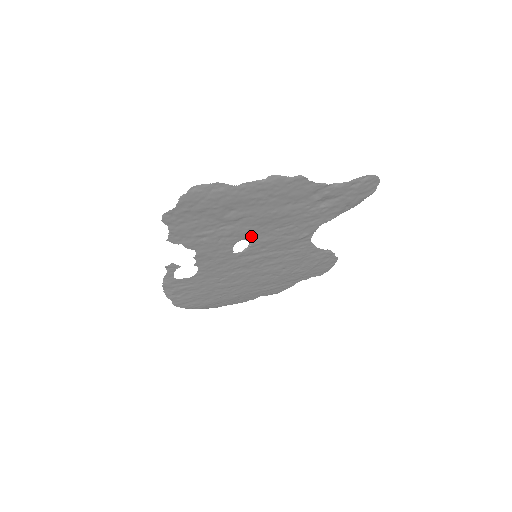
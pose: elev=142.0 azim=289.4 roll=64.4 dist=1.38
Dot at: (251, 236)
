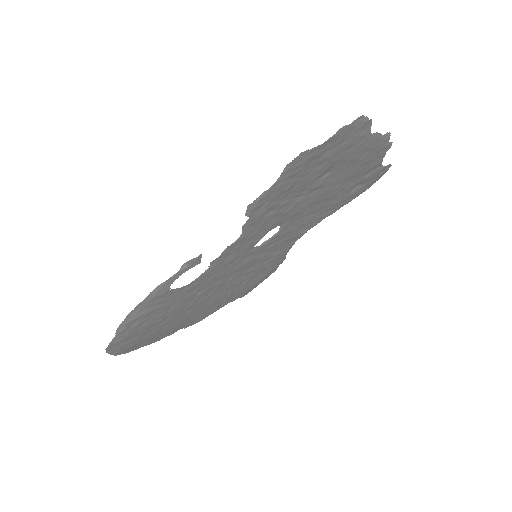
Dot at: (288, 221)
